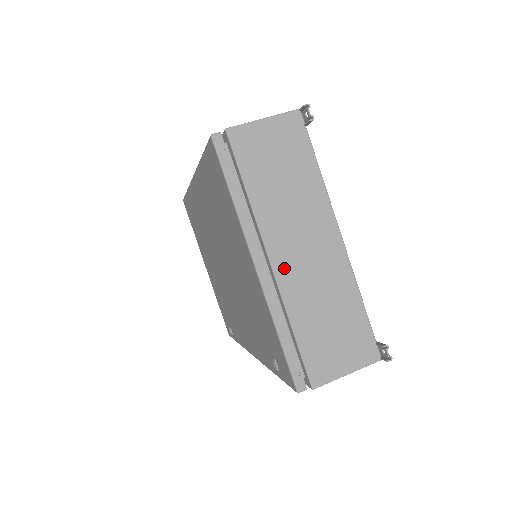
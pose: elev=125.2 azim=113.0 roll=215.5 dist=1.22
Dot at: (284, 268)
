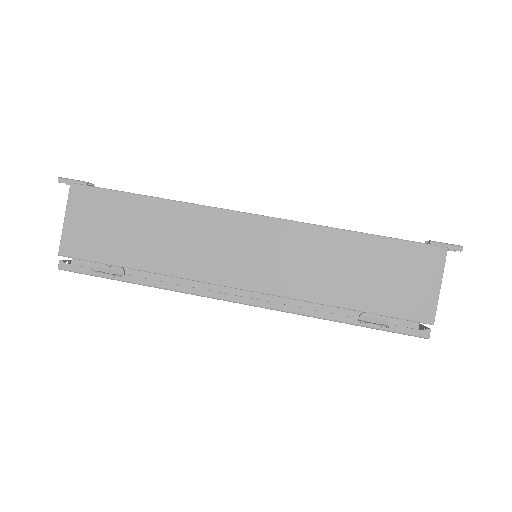
Dot at: occluded
